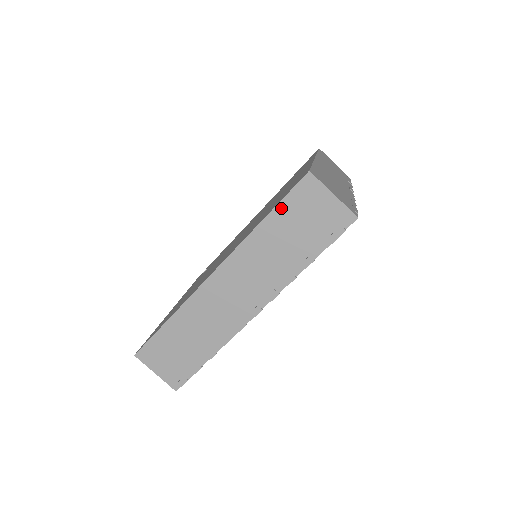
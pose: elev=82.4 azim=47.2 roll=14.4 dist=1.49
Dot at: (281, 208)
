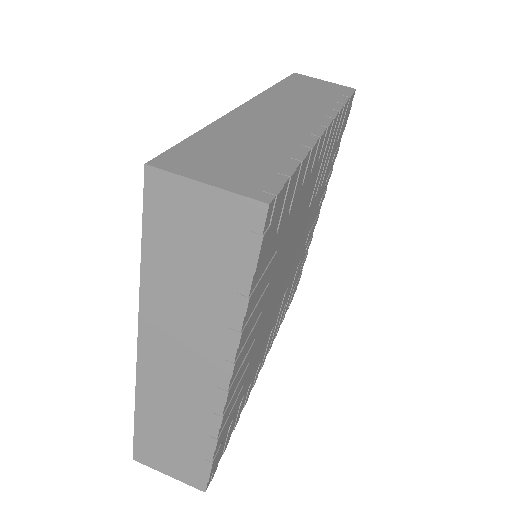
Dot at: (288, 81)
